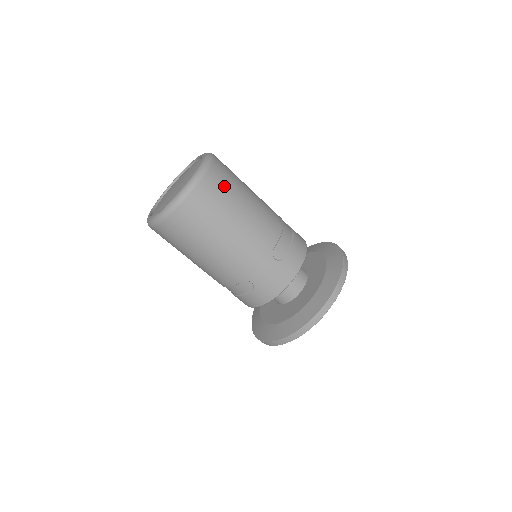
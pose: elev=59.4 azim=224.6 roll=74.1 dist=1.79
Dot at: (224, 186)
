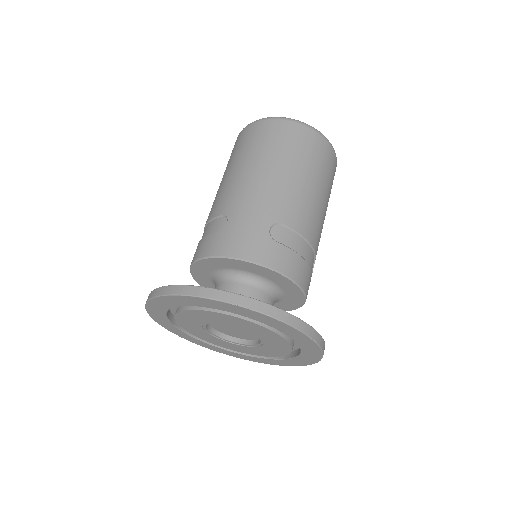
Dot at: (317, 155)
